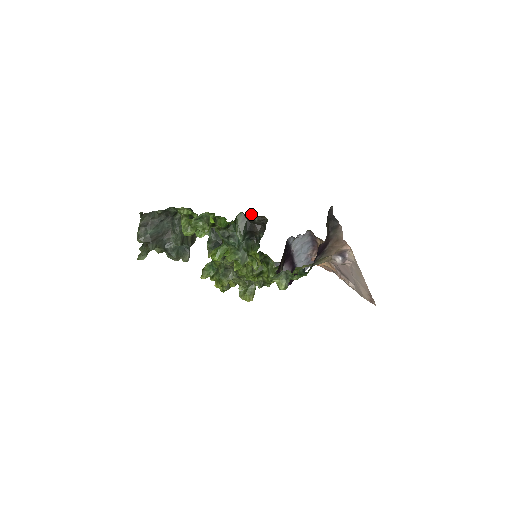
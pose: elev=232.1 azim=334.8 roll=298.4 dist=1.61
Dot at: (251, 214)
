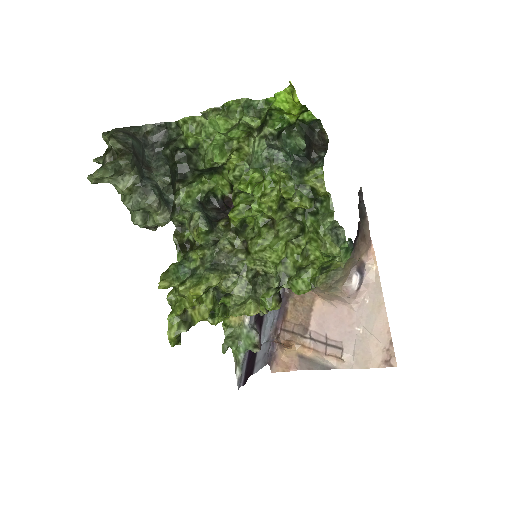
Dot at: (311, 126)
